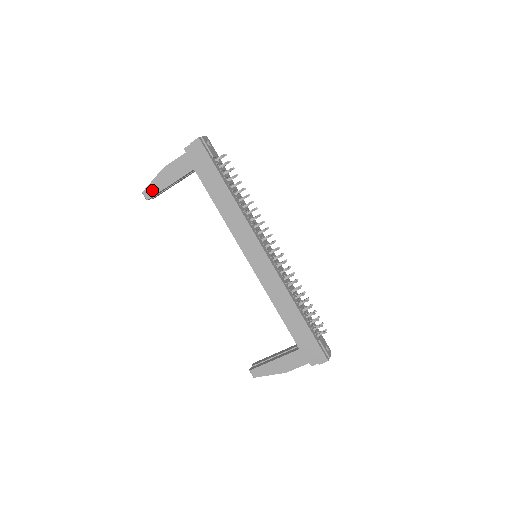
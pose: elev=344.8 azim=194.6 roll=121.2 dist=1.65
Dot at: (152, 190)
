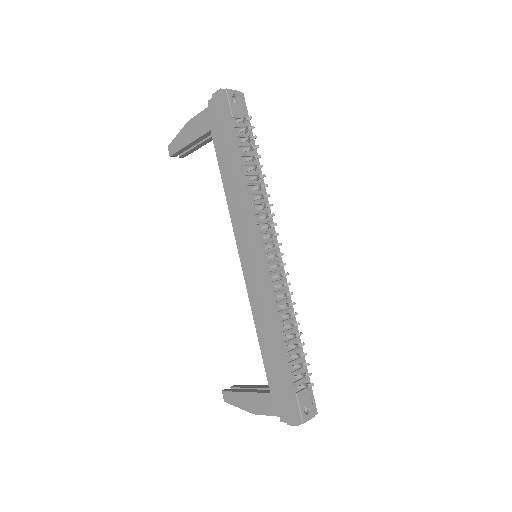
Dot at: (175, 146)
